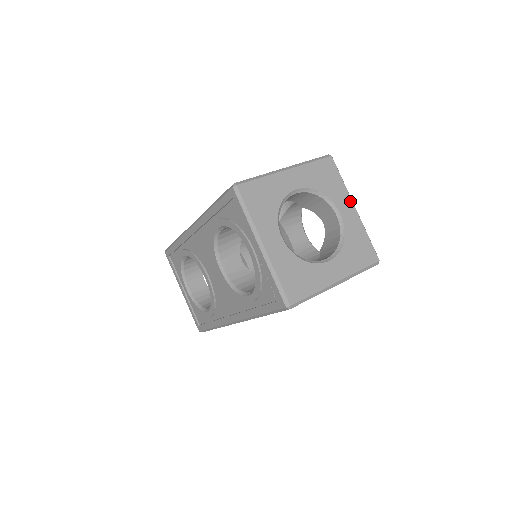
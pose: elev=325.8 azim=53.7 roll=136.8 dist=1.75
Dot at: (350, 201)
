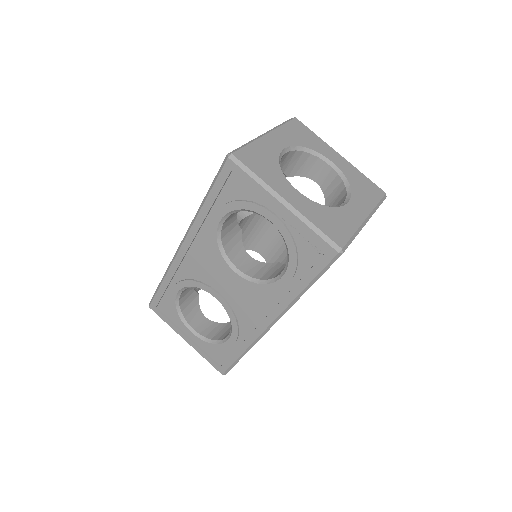
Dot at: (333, 150)
